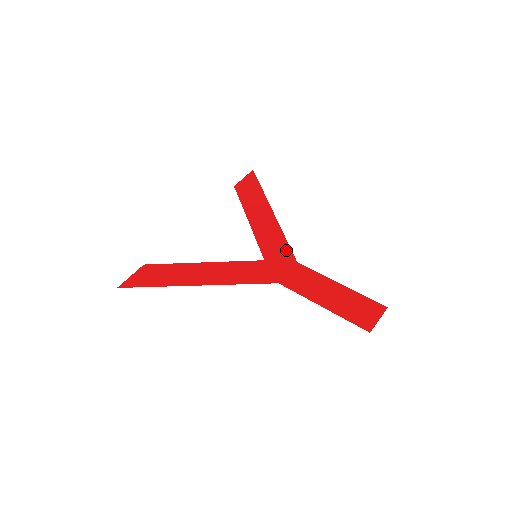
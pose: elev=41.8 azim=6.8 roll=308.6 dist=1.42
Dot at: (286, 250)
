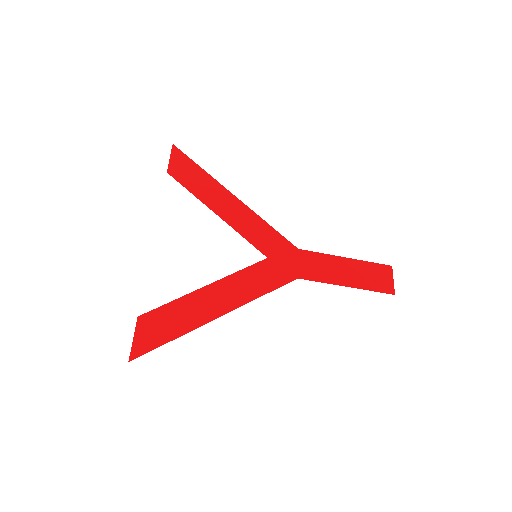
Dot at: (279, 239)
